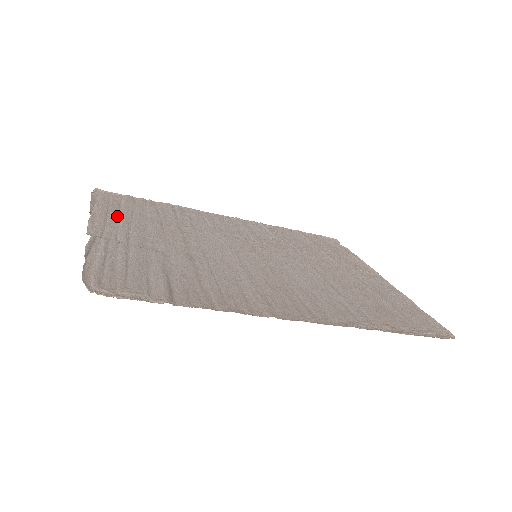
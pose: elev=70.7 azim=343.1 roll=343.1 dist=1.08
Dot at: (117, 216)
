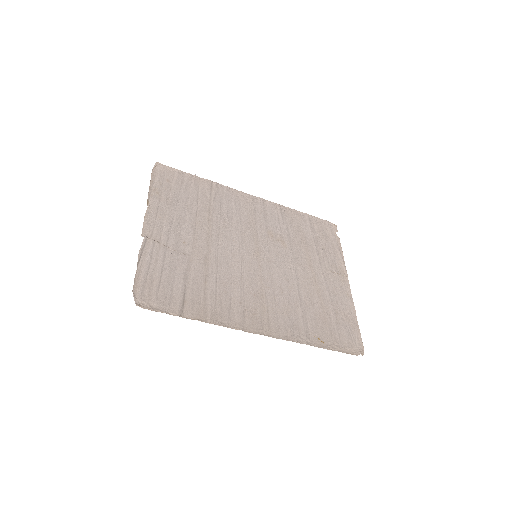
Dot at: (166, 206)
